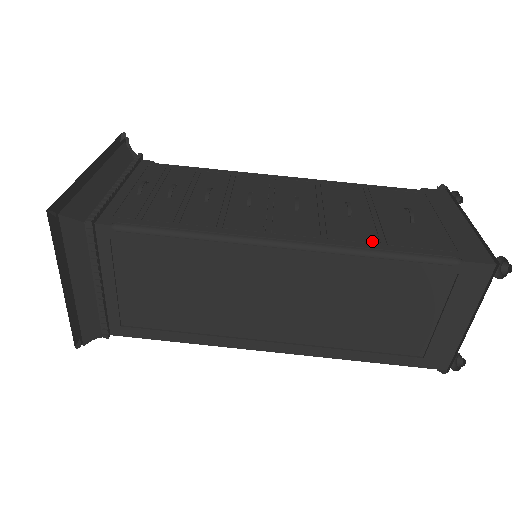
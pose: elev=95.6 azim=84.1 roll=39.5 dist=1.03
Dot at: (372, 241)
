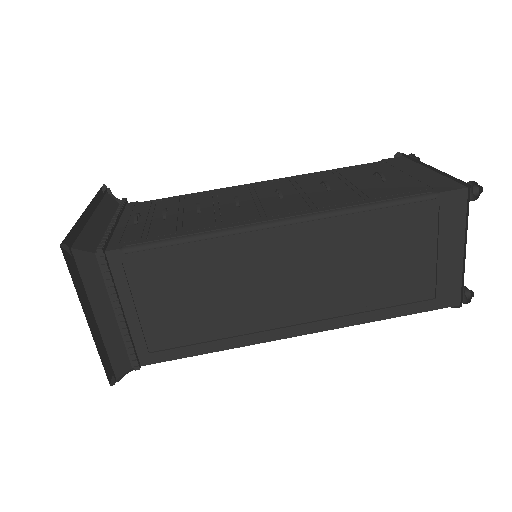
Dot at: (356, 200)
